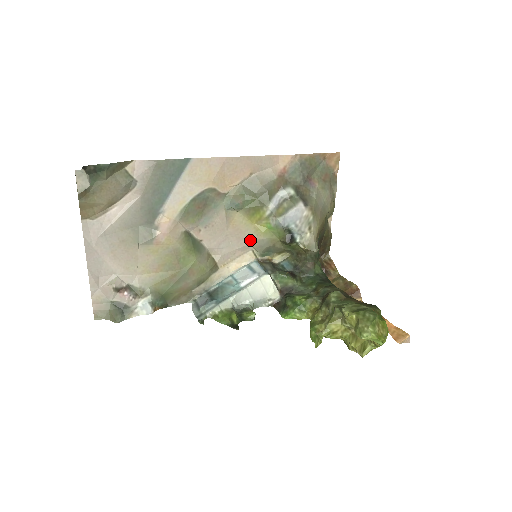
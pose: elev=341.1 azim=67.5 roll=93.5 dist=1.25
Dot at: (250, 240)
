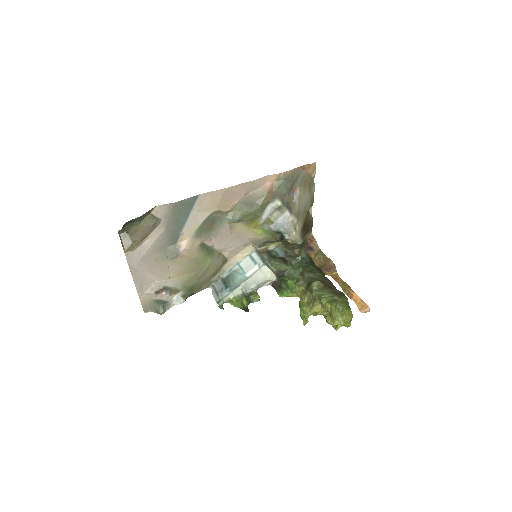
Dot at: (250, 239)
